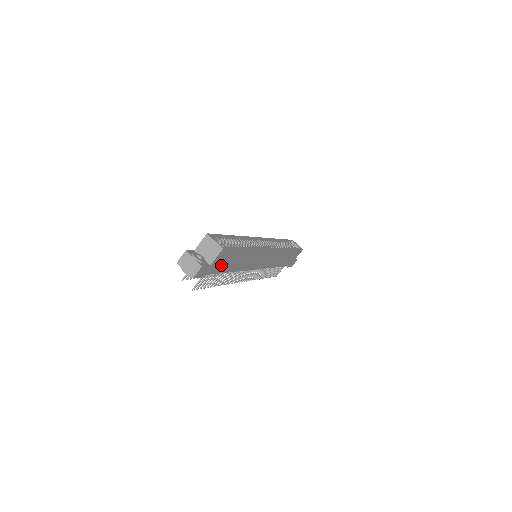
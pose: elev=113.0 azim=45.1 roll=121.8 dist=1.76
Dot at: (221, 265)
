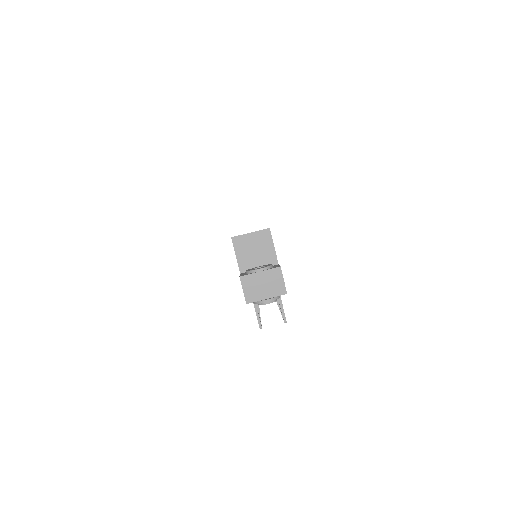
Dot at: occluded
